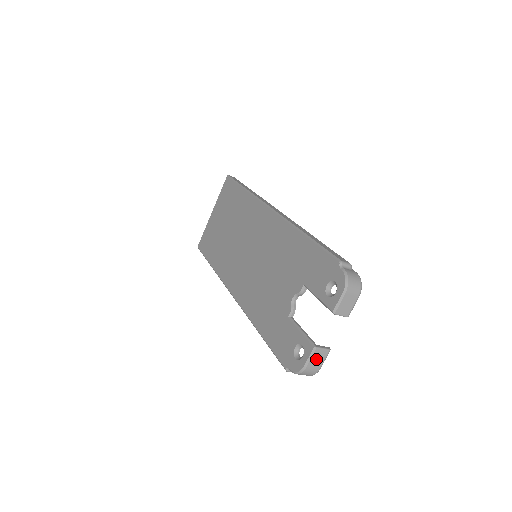
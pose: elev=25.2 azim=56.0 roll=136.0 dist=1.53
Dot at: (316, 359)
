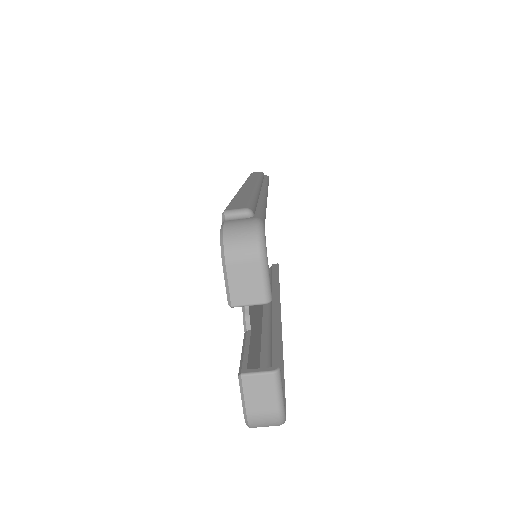
Dot at: (256, 395)
